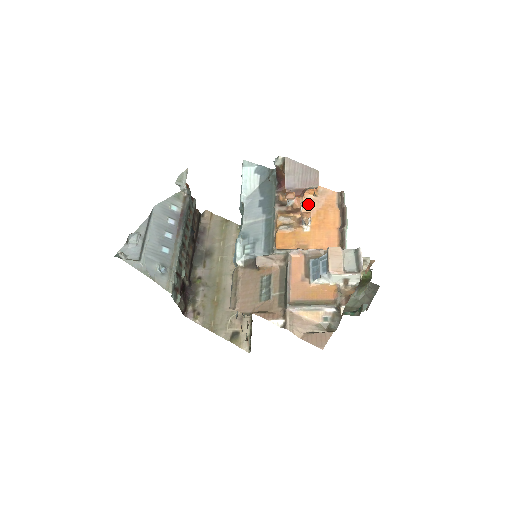
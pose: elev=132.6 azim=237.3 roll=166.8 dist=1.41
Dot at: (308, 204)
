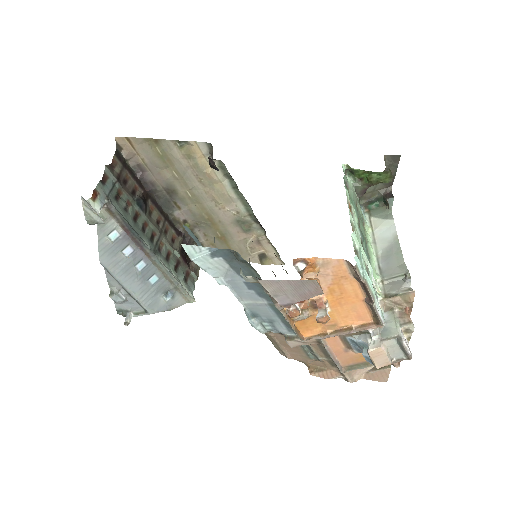
Dot at: occluded
